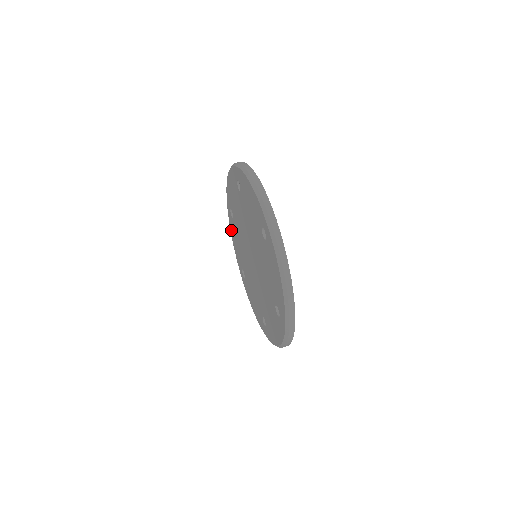
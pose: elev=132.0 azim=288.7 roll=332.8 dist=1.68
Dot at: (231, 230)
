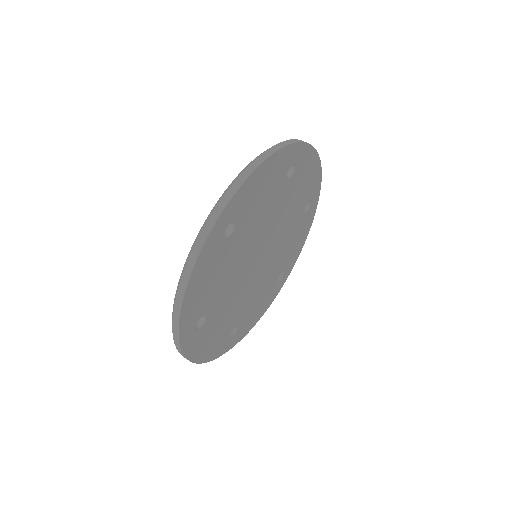
Dot at: occluded
